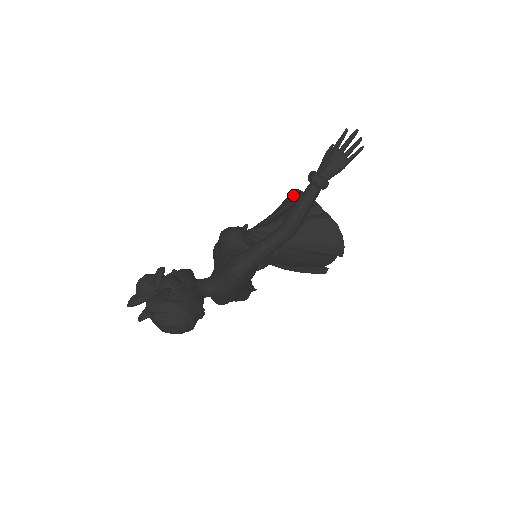
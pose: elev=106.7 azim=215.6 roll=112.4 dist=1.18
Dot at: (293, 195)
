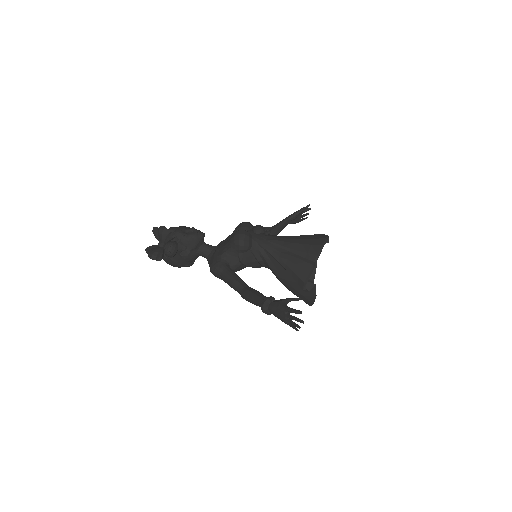
Dot at: (313, 248)
